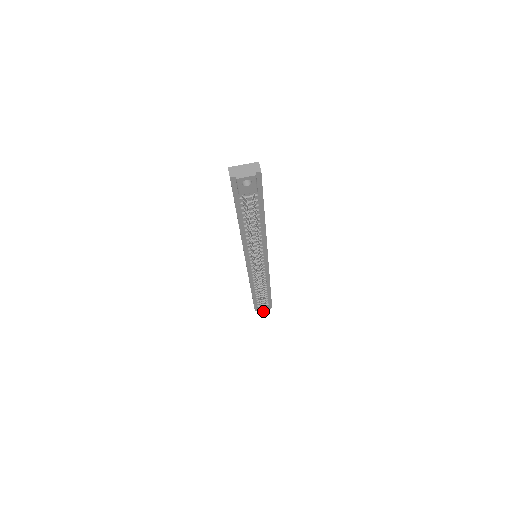
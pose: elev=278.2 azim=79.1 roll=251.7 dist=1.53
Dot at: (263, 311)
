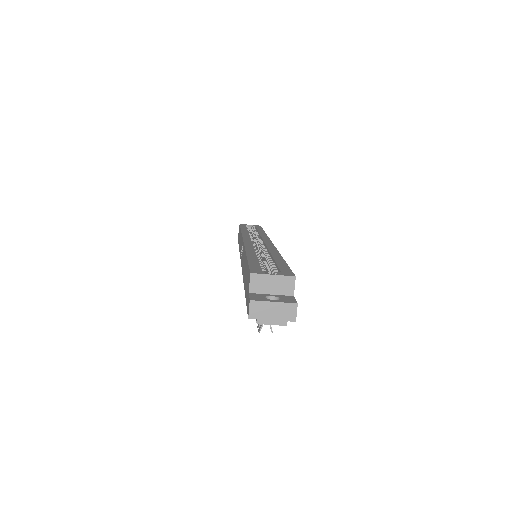
Dot at: occluded
